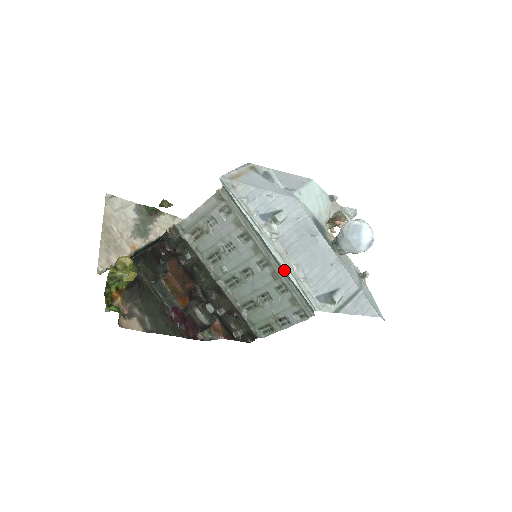
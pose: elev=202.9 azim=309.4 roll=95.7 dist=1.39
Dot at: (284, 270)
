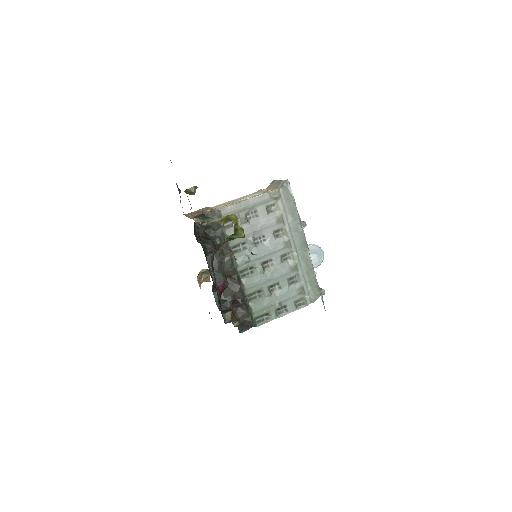
Dot at: (310, 262)
